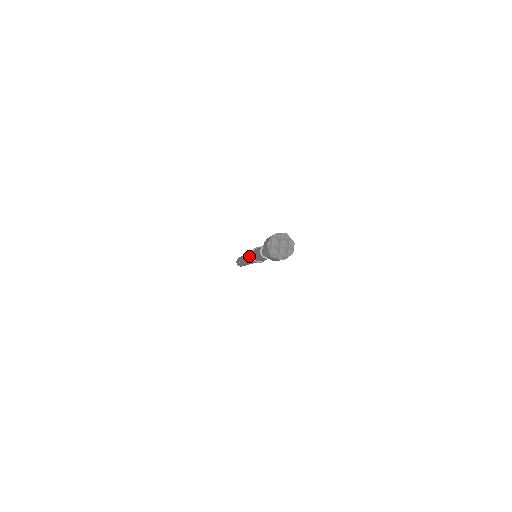
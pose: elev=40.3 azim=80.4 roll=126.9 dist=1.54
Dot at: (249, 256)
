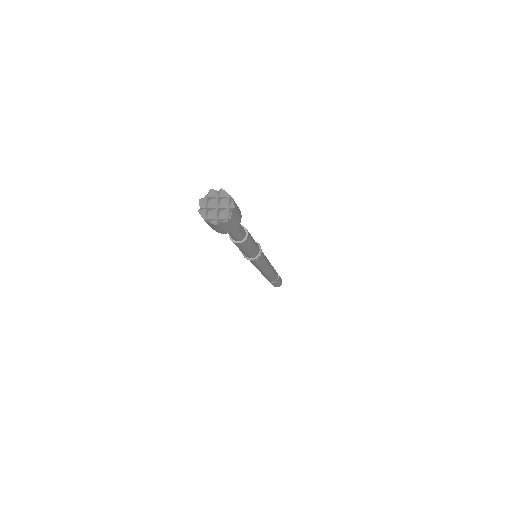
Dot at: occluded
